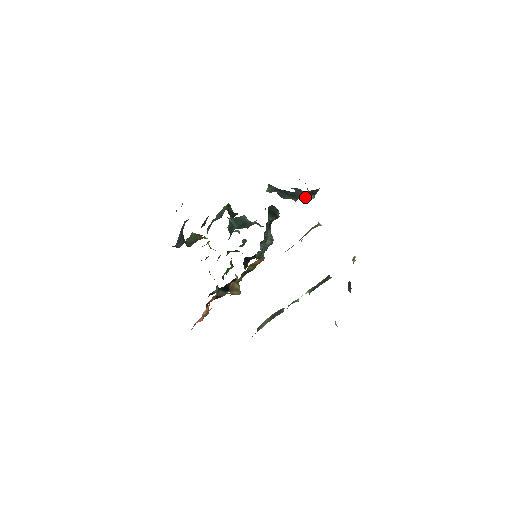
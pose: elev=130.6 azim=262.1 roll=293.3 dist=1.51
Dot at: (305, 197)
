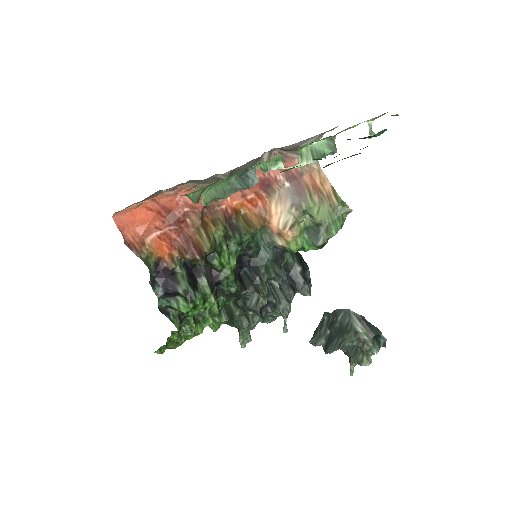
Dot at: (358, 332)
